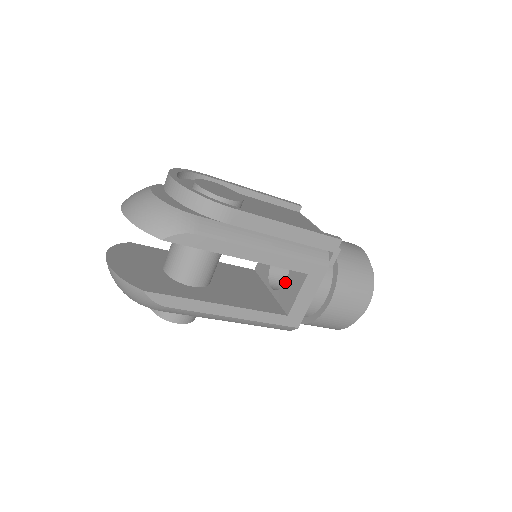
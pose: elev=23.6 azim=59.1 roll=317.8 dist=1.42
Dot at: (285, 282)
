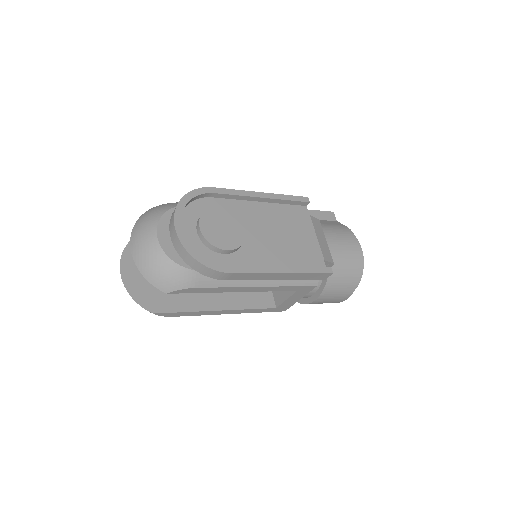
Dot at: occluded
